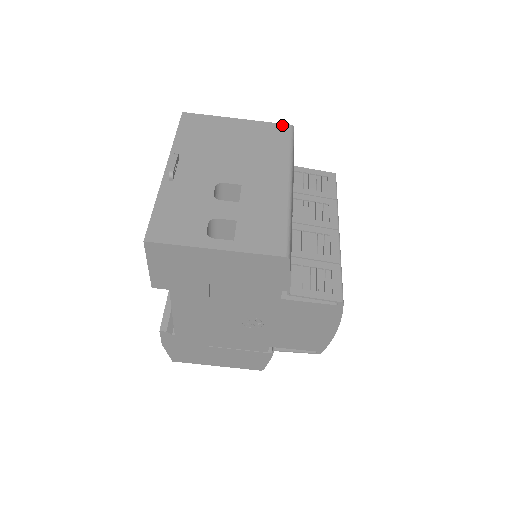
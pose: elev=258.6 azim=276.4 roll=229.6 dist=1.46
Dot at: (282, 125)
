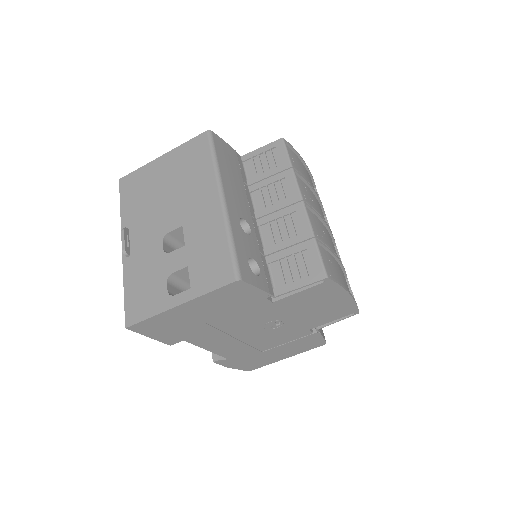
Dot at: (199, 136)
